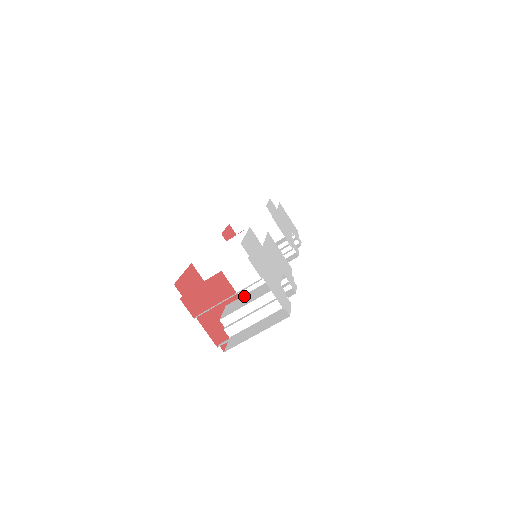
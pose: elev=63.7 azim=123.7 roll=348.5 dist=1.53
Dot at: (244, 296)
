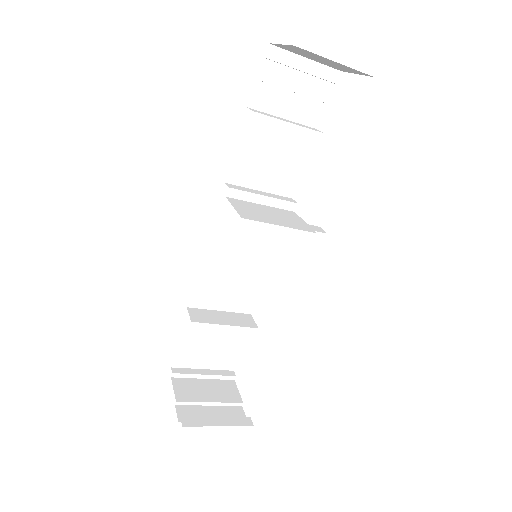
Dot at: (214, 329)
